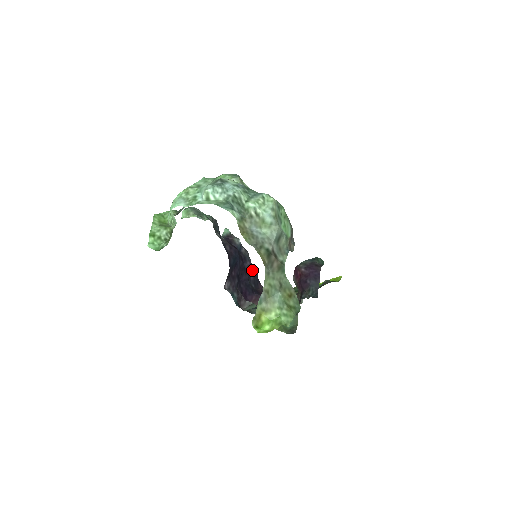
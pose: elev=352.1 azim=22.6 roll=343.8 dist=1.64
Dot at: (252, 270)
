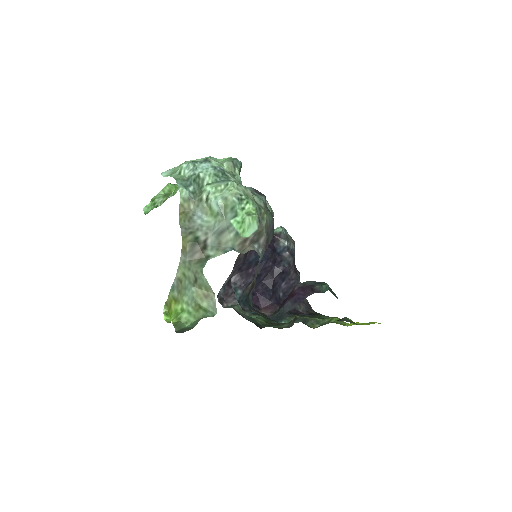
Dot at: (288, 278)
